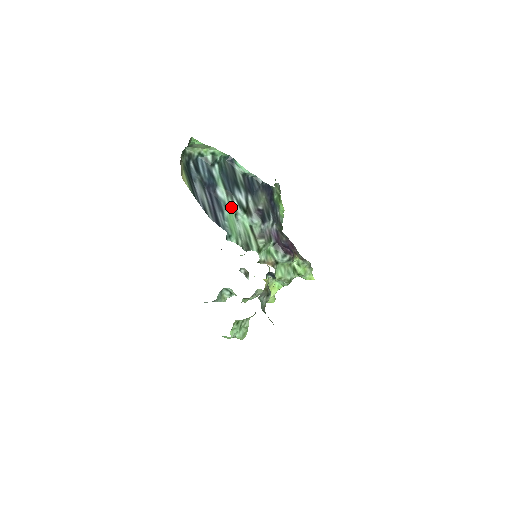
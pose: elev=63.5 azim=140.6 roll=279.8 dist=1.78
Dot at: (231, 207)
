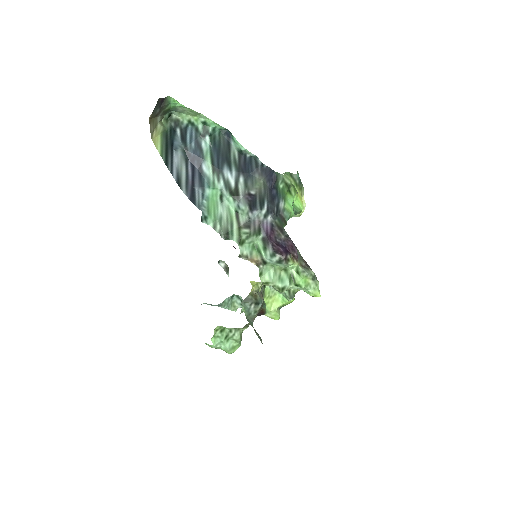
Dot at: (215, 186)
